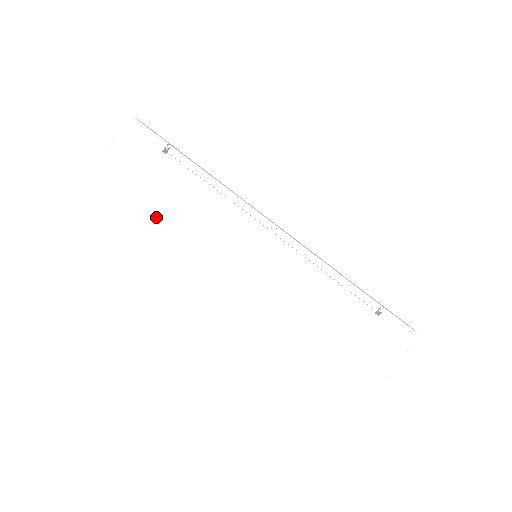
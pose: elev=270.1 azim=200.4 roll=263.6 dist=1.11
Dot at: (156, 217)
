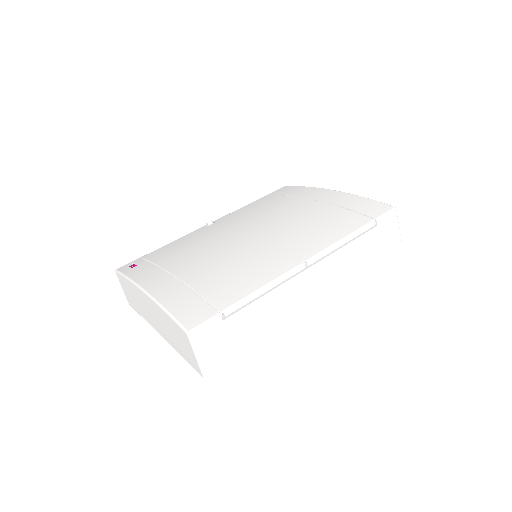
Dot at: (258, 342)
